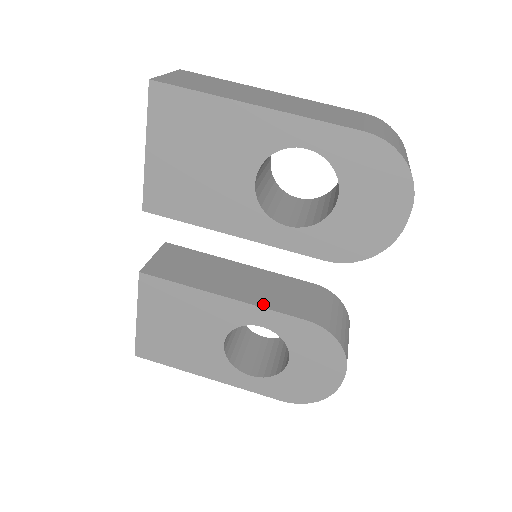
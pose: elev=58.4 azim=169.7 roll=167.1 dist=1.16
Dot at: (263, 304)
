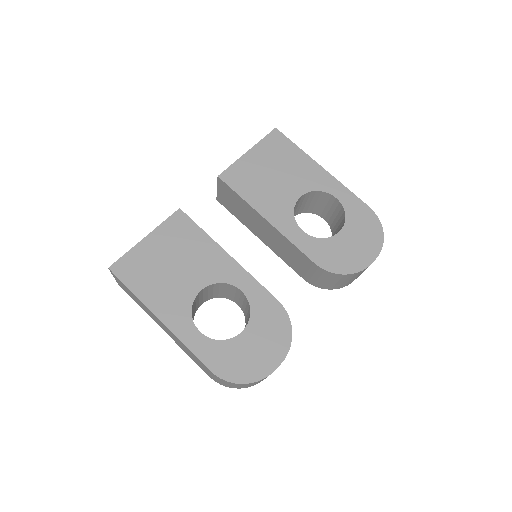
Dot at: (251, 277)
